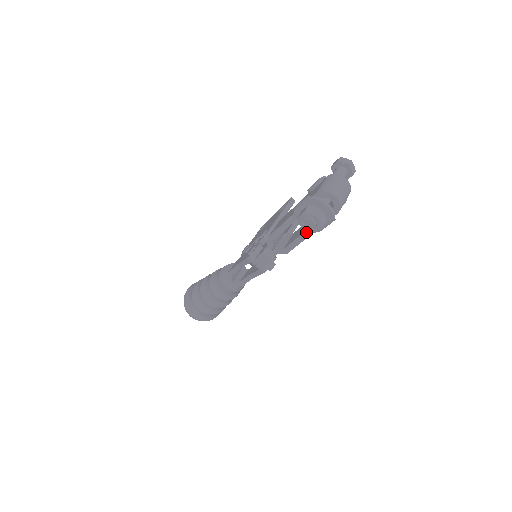
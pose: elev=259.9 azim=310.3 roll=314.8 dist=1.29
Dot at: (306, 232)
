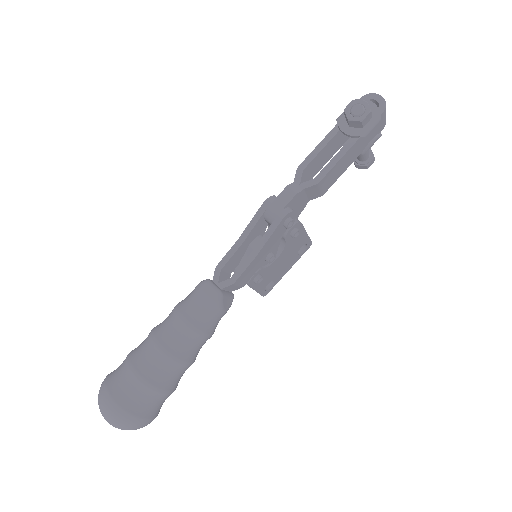
Dot at: (346, 145)
